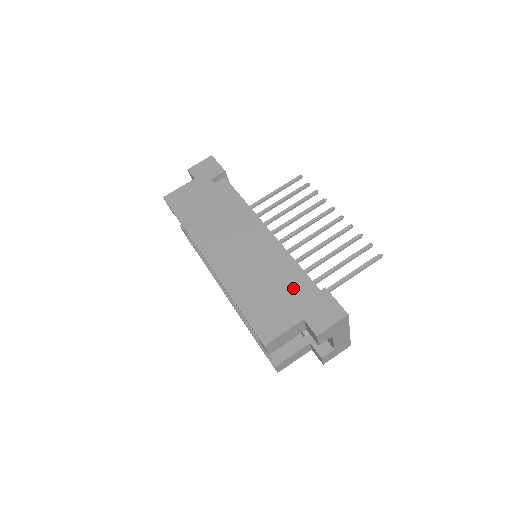
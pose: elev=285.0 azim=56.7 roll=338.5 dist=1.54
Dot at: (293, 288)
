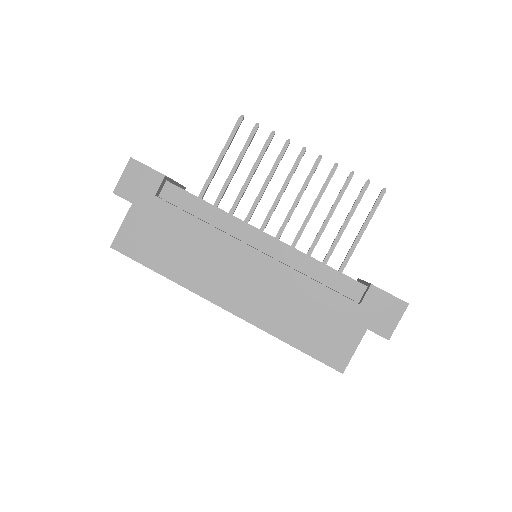
Dot at: (338, 300)
